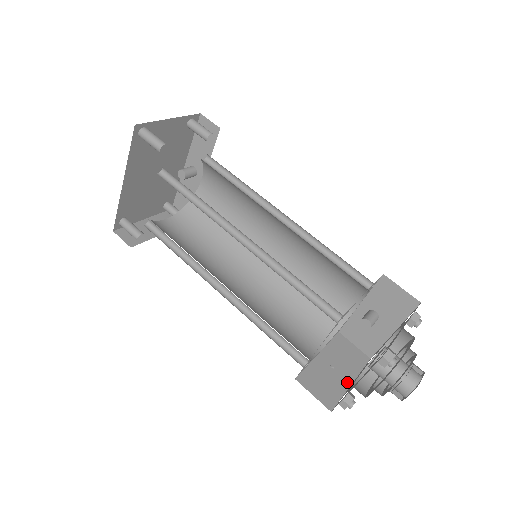
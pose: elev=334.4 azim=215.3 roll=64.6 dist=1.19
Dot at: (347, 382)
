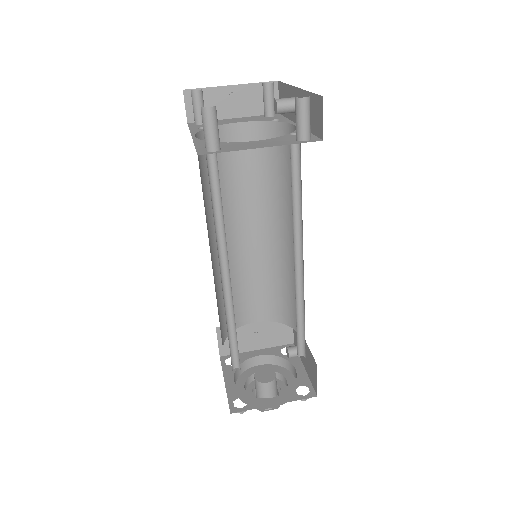
Dot at: (254, 347)
